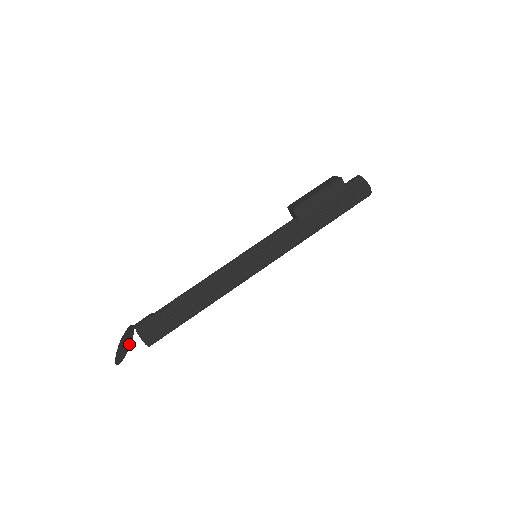
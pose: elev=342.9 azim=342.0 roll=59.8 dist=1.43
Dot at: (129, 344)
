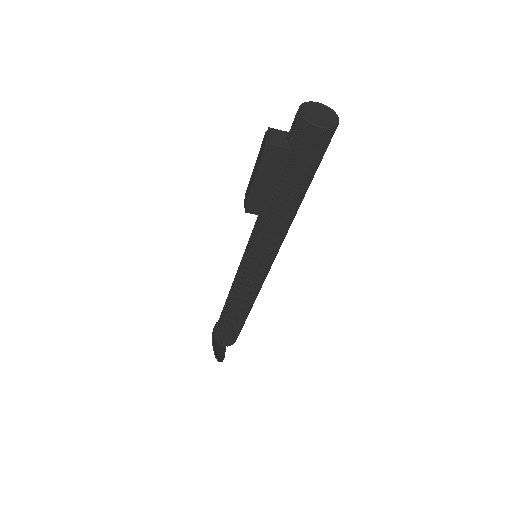
Dot at: (214, 354)
